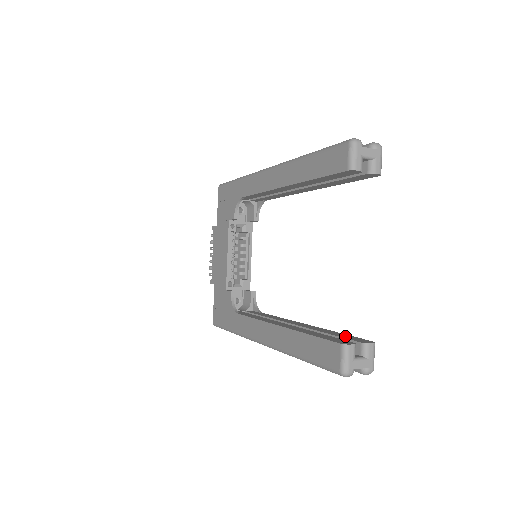
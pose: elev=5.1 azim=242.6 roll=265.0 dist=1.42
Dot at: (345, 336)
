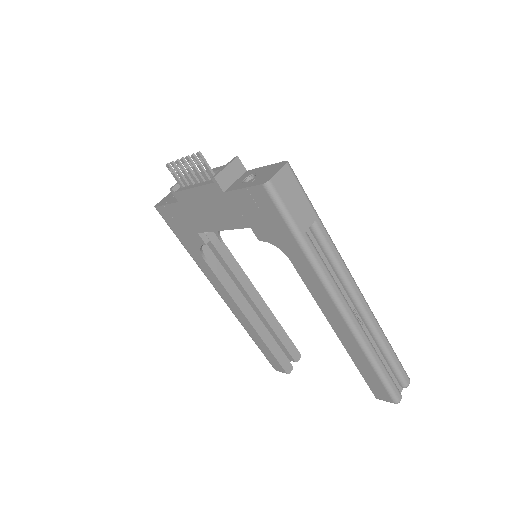
Dot at: (288, 344)
